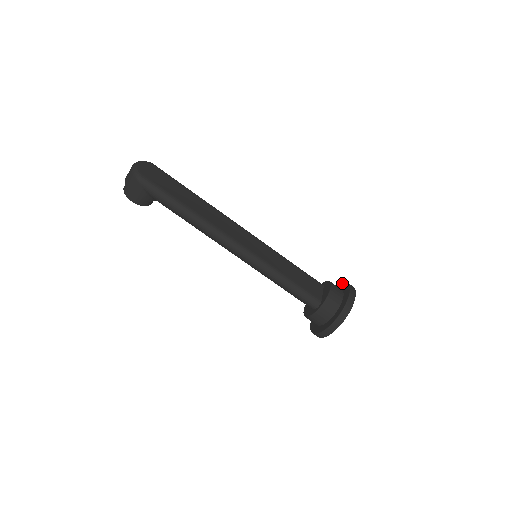
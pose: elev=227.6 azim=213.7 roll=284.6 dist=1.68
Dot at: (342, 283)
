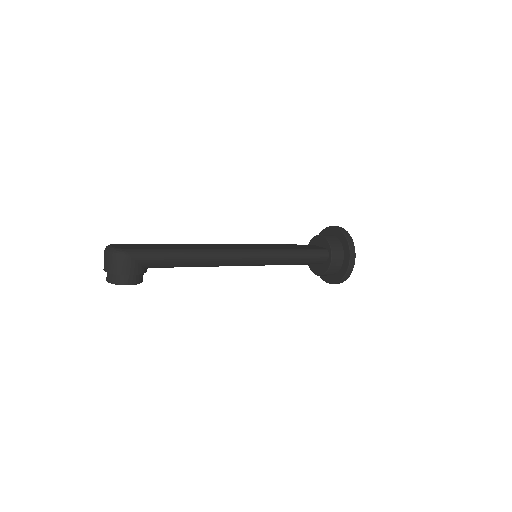
Dot at: occluded
